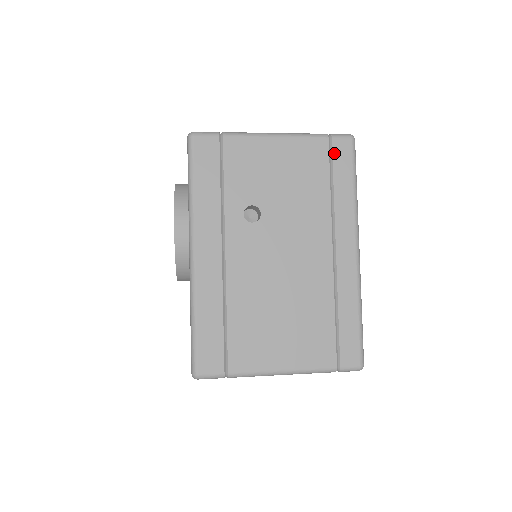
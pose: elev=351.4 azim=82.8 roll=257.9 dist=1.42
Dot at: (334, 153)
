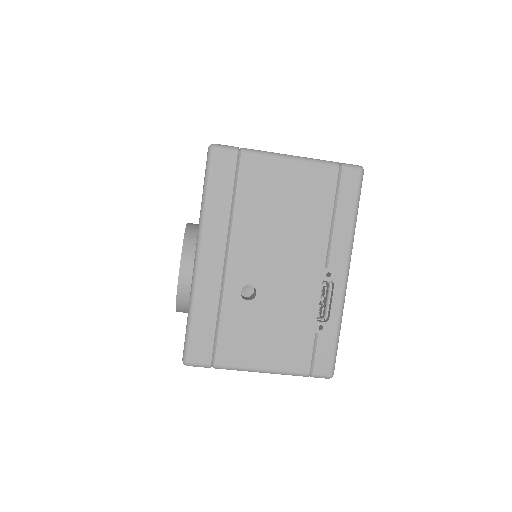
Dot at: occluded
